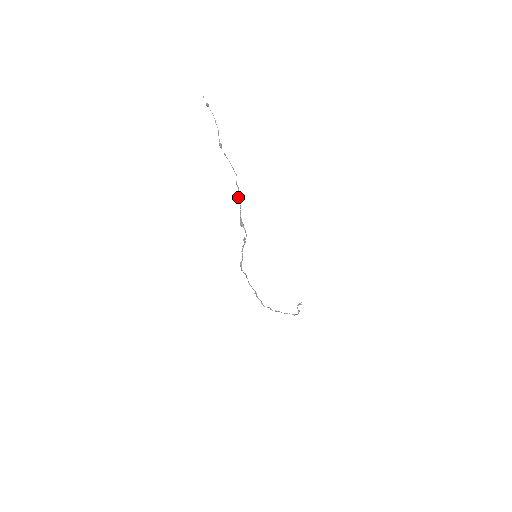
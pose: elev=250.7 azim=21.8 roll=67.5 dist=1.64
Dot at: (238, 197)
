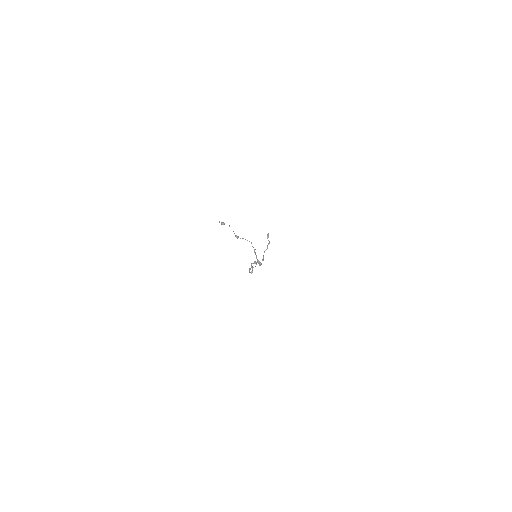
Dot at: (254, 252)
